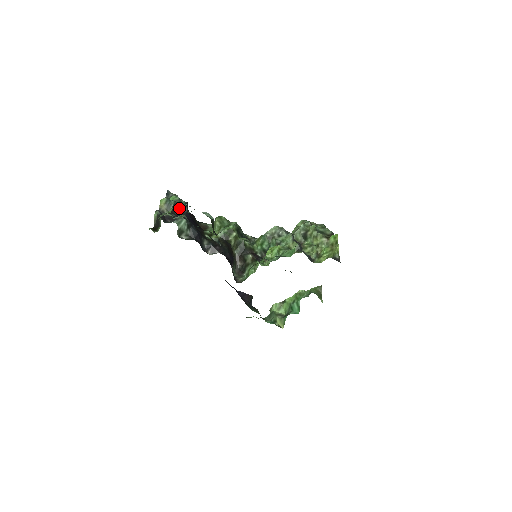
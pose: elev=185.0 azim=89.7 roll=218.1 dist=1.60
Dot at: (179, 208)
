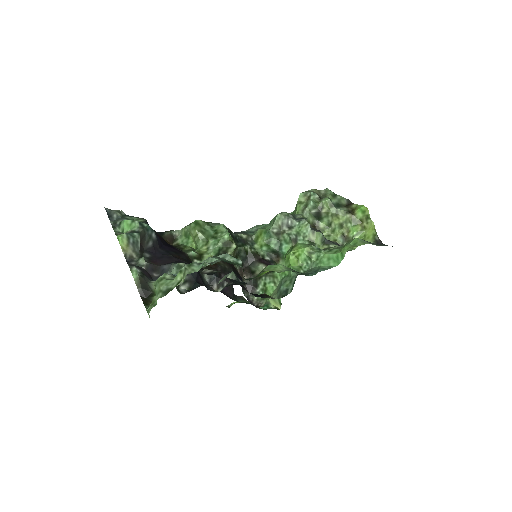
Dot at: (146, 238)
